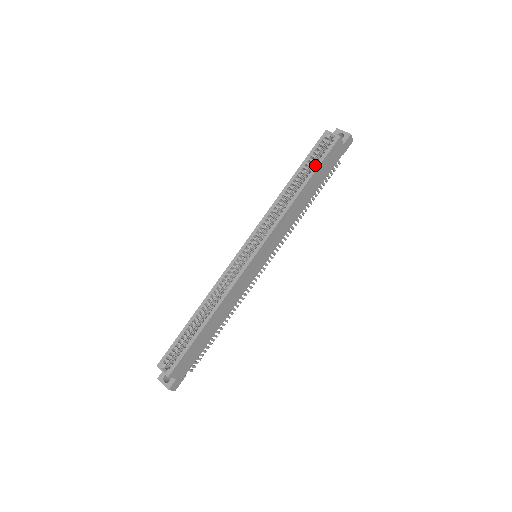
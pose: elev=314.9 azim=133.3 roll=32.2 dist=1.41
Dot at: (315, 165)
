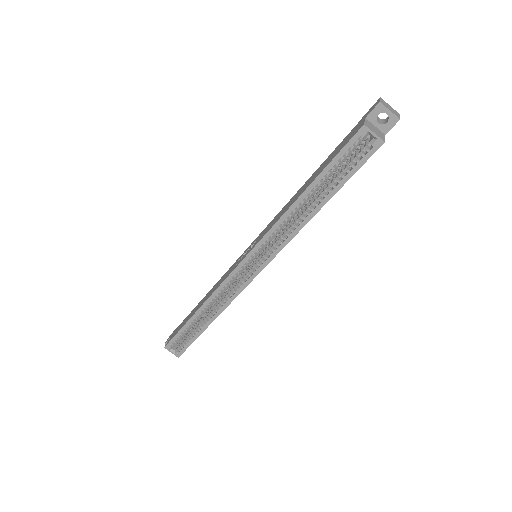
Dot at: (340, 175)
